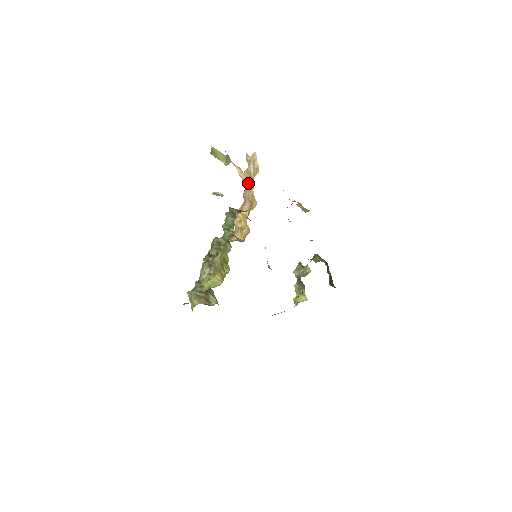
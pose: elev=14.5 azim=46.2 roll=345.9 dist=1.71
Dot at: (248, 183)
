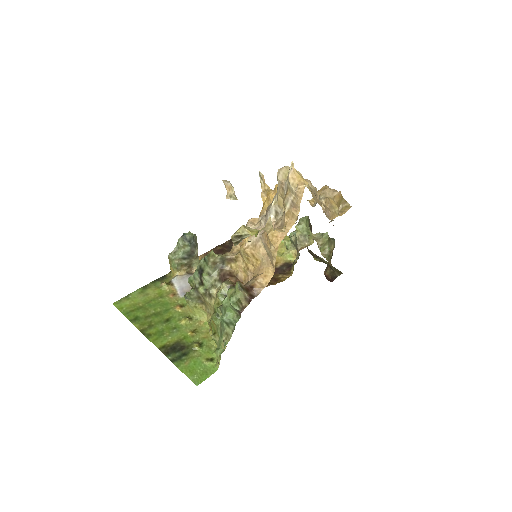
Dot at: (273, 248)
